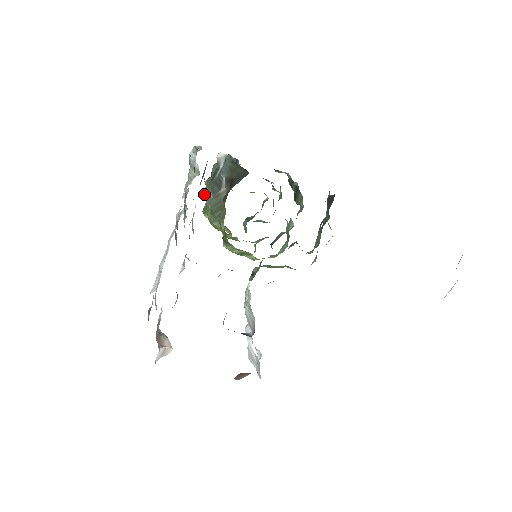
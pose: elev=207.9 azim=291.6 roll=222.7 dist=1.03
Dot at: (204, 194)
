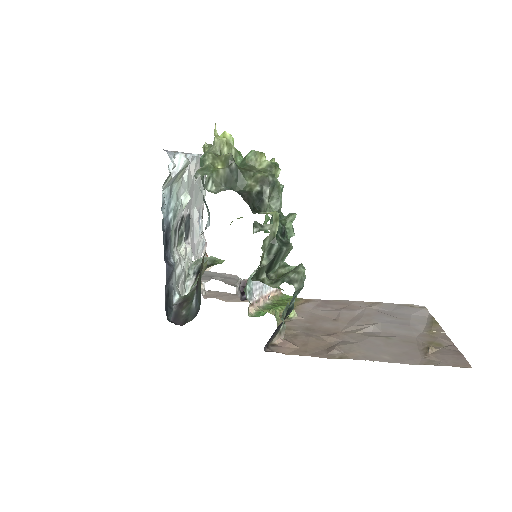
Dot at: occluded
